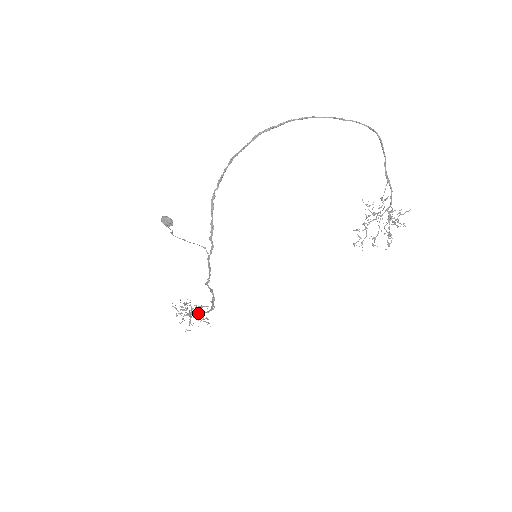
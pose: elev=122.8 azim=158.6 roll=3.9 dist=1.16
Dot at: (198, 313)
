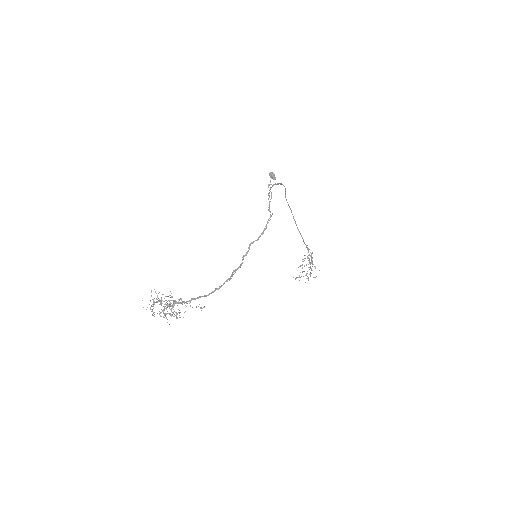
Dot at: (192, 298)
